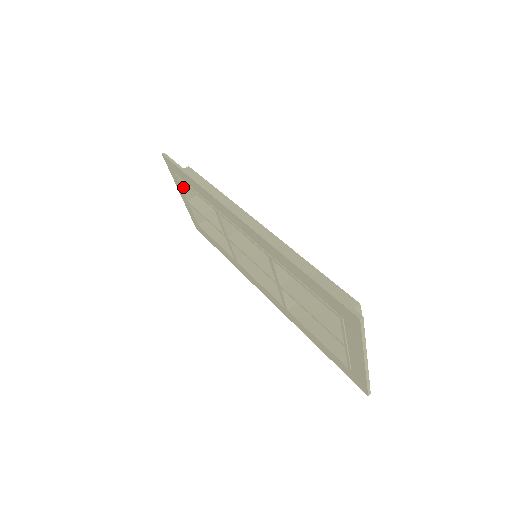
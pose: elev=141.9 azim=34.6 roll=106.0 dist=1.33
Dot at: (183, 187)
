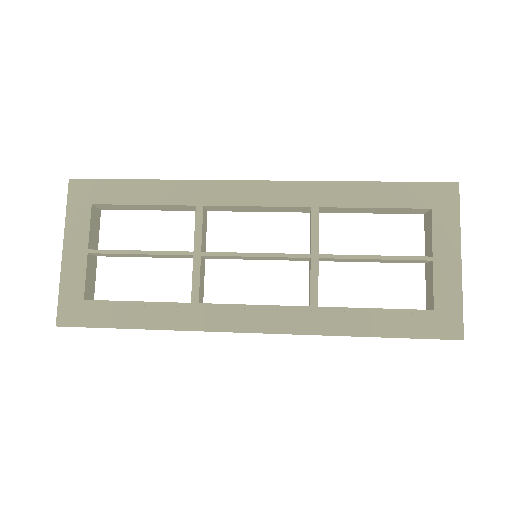
Dot at: (90, 226)
